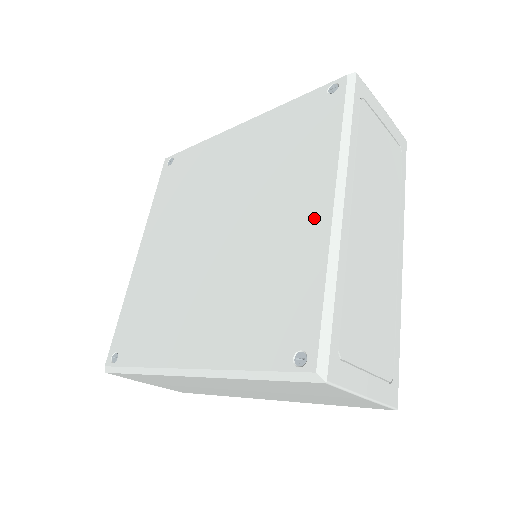
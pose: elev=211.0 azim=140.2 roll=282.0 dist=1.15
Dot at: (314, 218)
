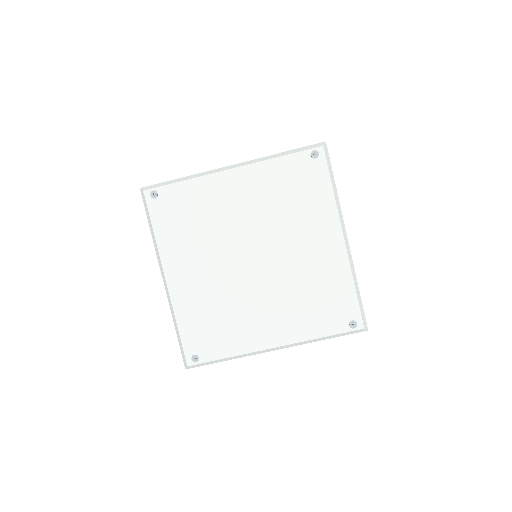
Dot at: (334, 249)
